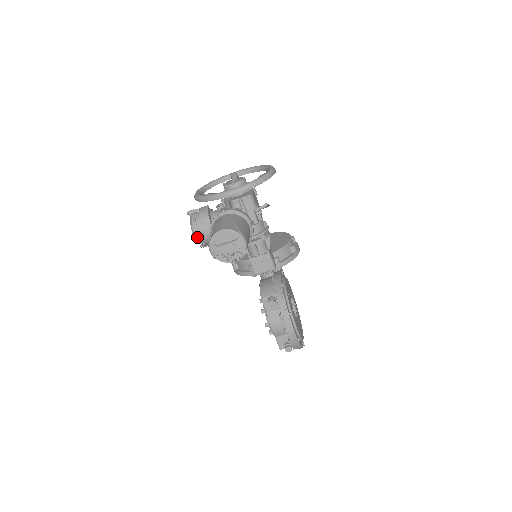
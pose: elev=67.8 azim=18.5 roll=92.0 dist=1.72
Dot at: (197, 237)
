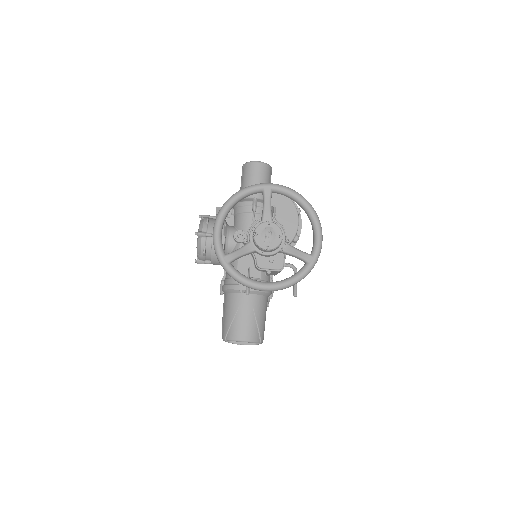
Dot at: (201, 261)
